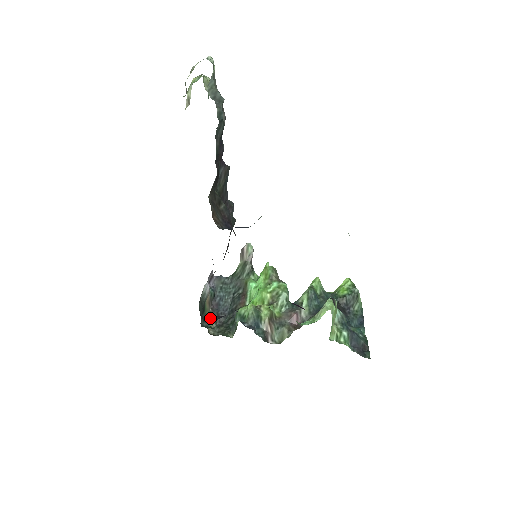
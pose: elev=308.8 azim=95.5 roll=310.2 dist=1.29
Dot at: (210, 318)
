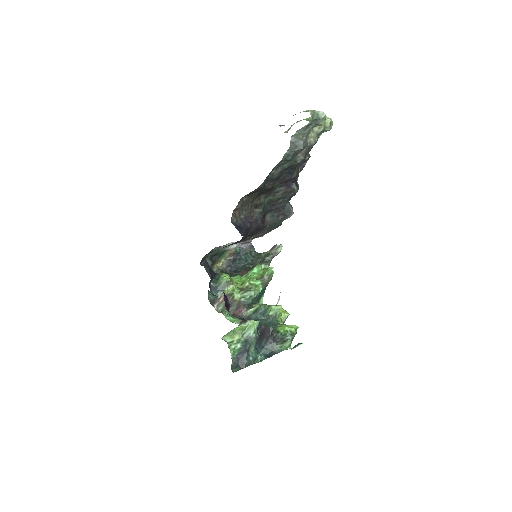
Dot at: (223, 262)
